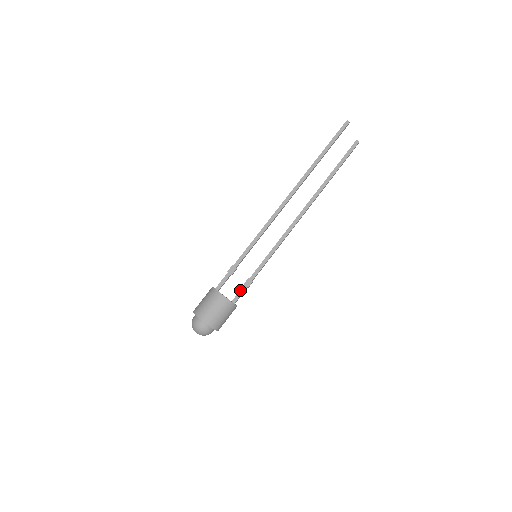
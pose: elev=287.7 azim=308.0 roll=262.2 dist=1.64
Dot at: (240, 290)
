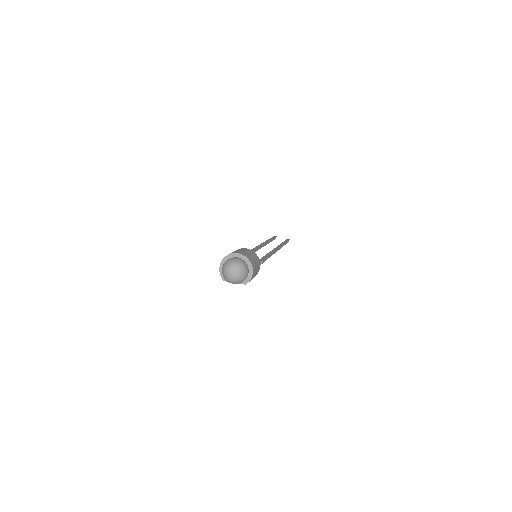
Dot at: occluded
